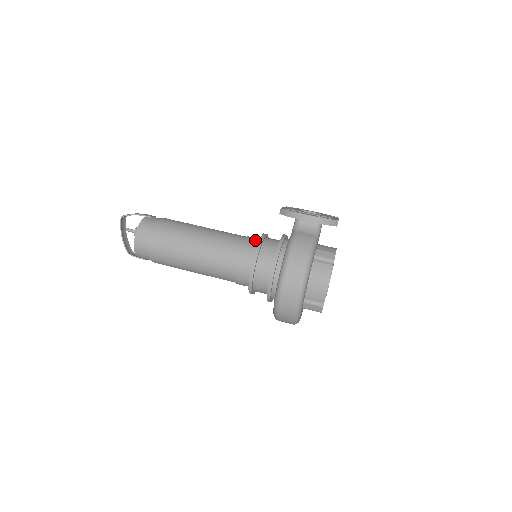
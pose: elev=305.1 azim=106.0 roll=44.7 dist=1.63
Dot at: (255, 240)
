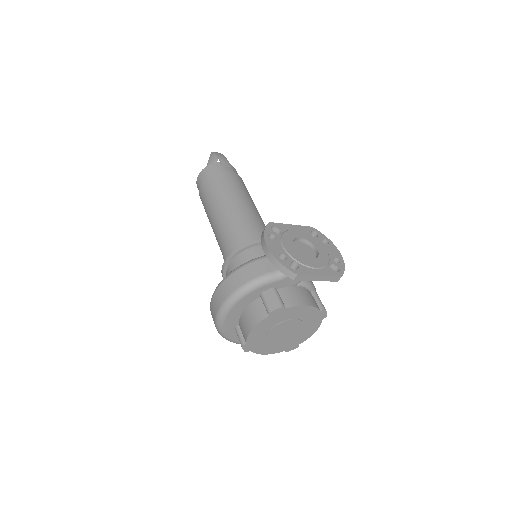
Dot at: occluded
